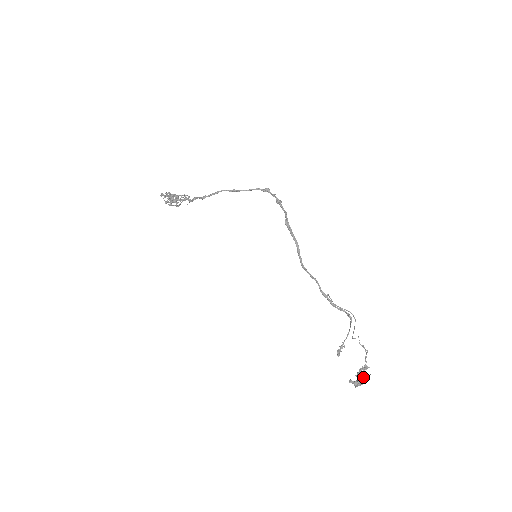
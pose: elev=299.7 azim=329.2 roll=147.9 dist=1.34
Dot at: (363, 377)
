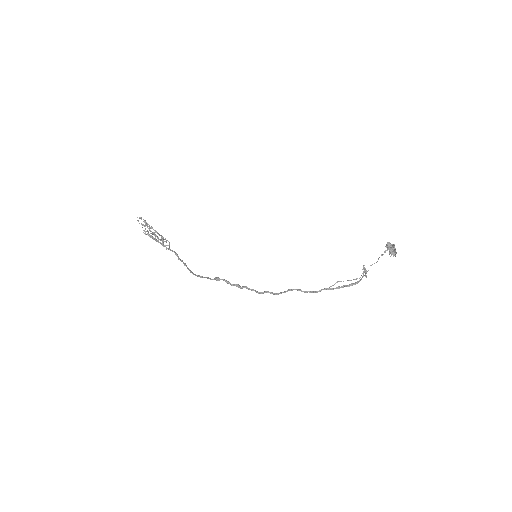
Dot at: (393, 251)
